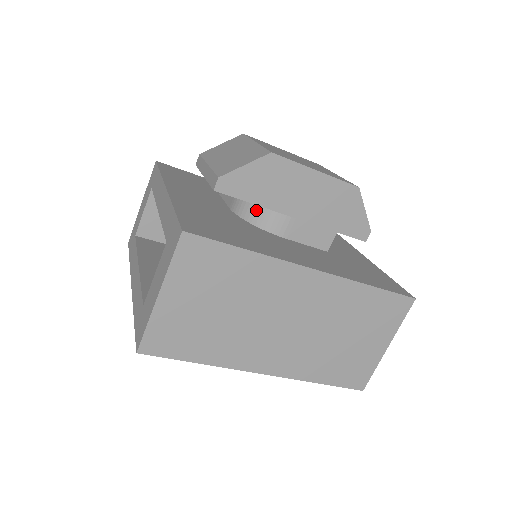
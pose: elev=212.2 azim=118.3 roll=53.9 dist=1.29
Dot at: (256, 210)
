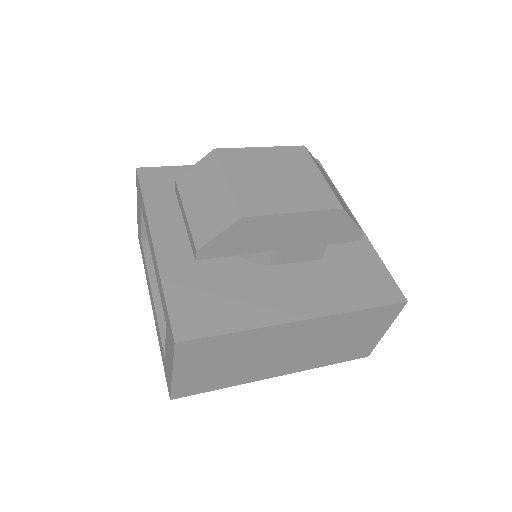
Dot at: occluded
